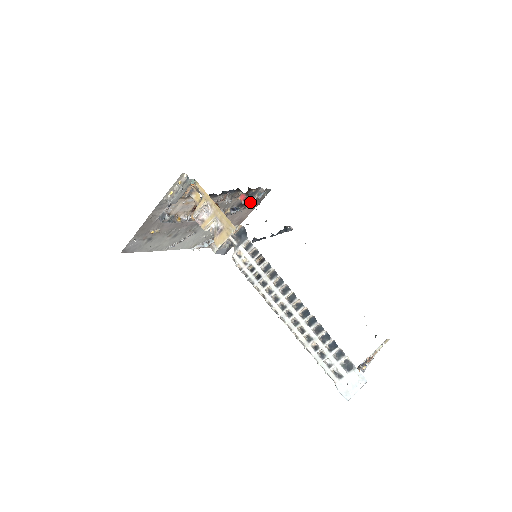
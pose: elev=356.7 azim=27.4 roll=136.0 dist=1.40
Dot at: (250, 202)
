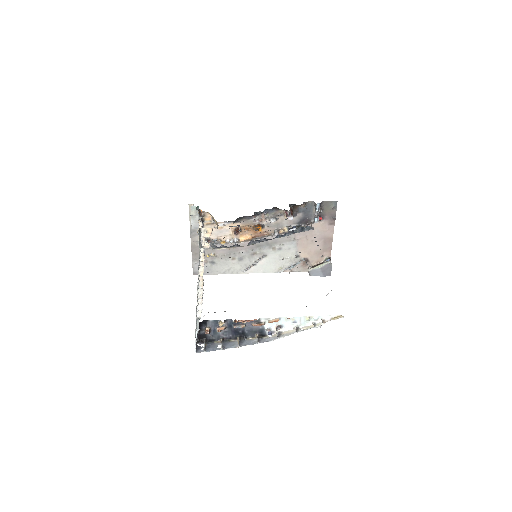
Dot at: (314, 218)
